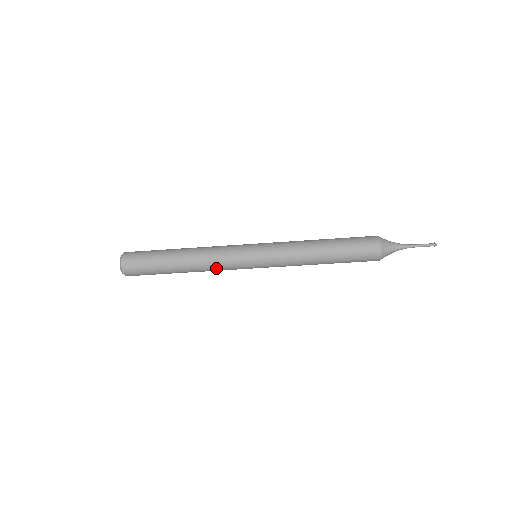
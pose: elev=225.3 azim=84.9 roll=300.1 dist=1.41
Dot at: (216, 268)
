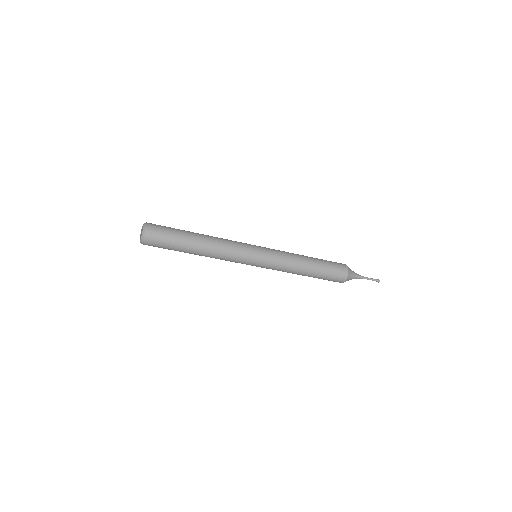
Dot at: (225, 258)
